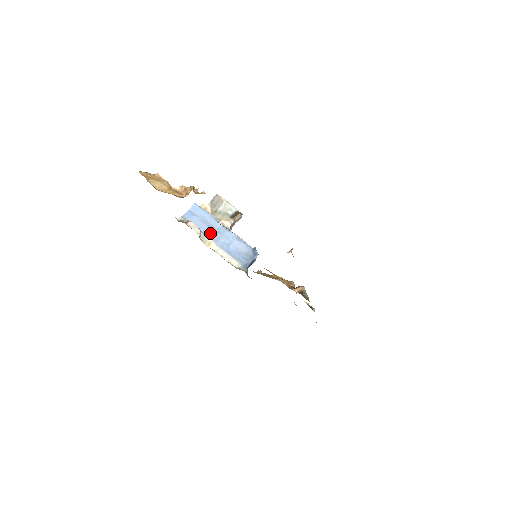
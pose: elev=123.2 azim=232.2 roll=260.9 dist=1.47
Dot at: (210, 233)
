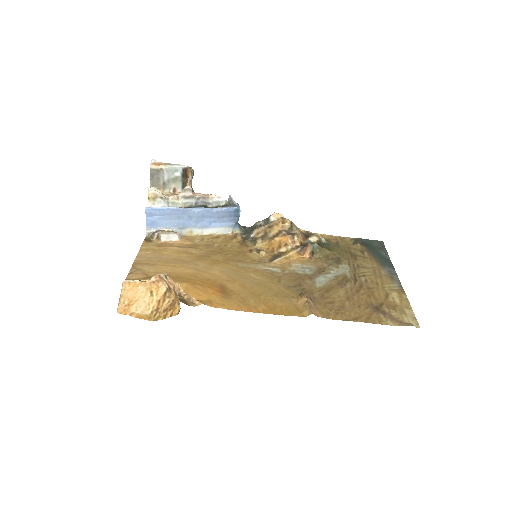
Dot at: (184, 223)
